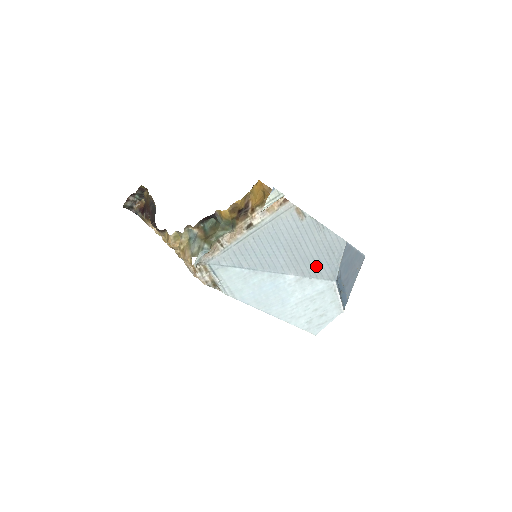
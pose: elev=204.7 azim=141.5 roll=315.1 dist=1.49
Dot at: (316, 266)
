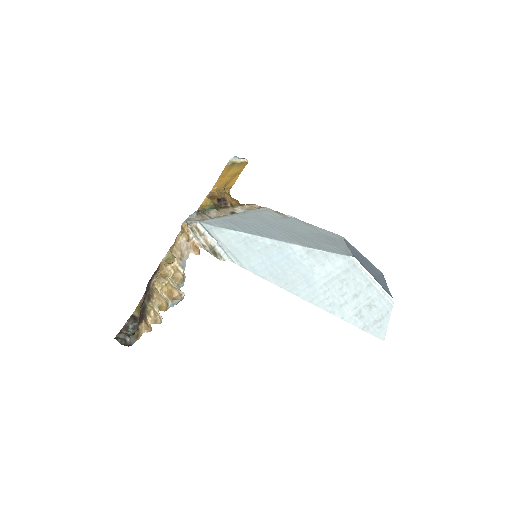
Dot at: (321, 244)
